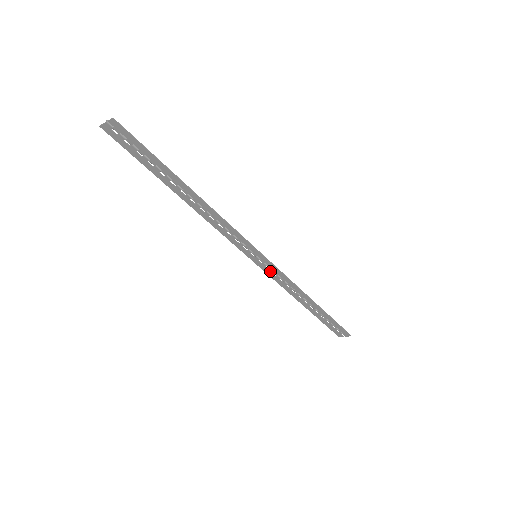
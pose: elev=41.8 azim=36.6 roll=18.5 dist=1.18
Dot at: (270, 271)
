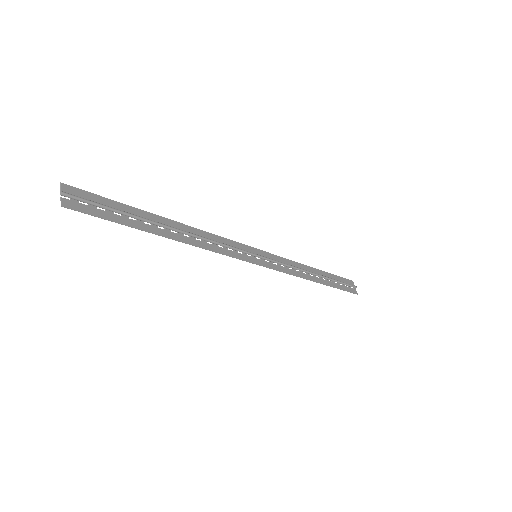
Dot at: (274, 260)
